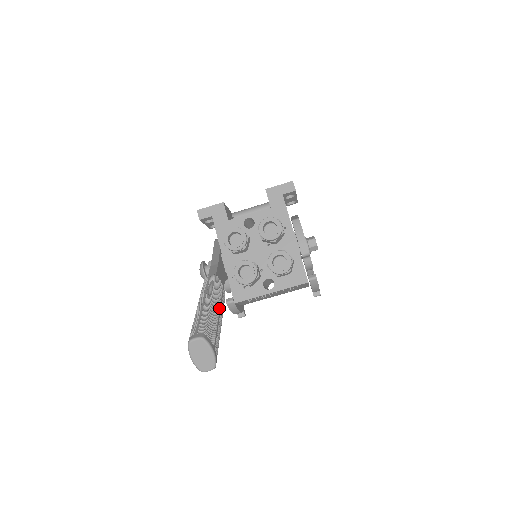
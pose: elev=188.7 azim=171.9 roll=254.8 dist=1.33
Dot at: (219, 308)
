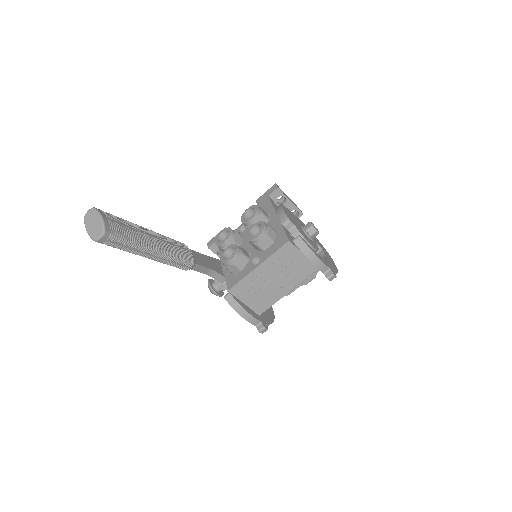
Dot at: (157, 238)
